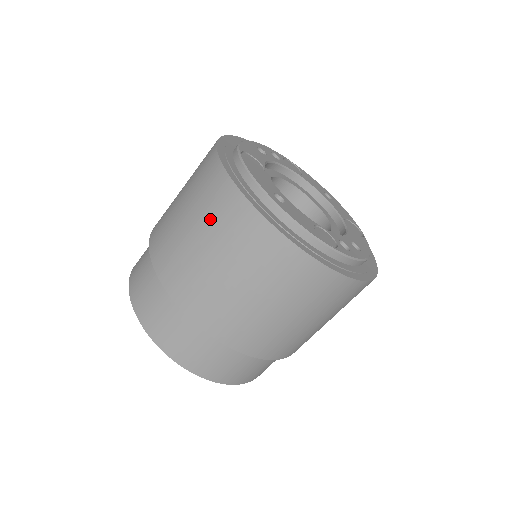
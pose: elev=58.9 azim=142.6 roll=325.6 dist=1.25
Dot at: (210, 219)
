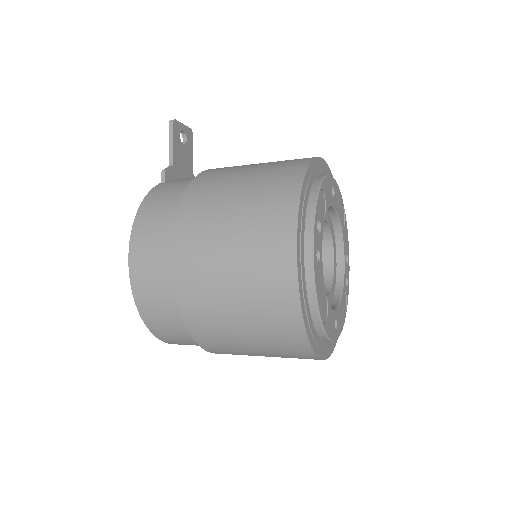
Dot at: occluded
